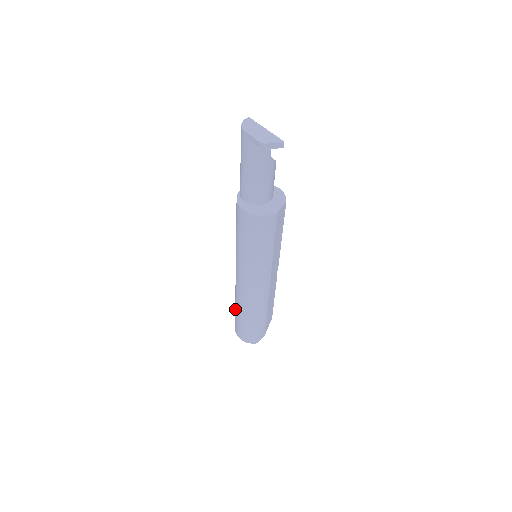
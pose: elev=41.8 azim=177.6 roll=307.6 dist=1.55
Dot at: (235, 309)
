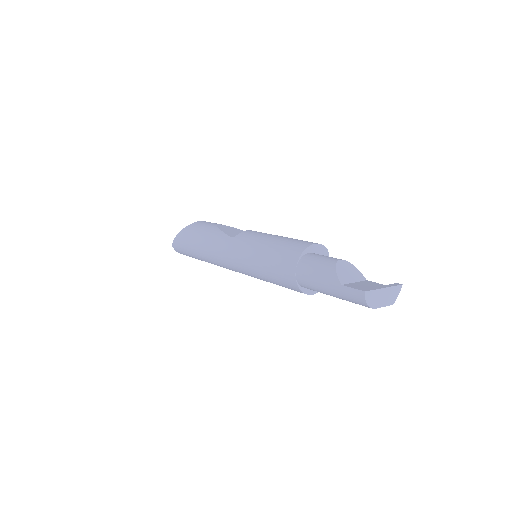
Dot at: occluded
